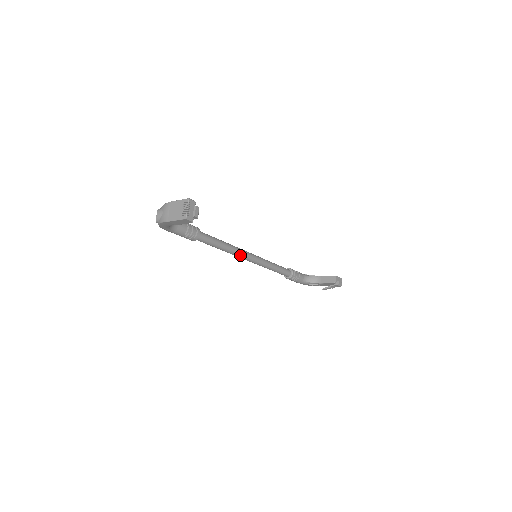
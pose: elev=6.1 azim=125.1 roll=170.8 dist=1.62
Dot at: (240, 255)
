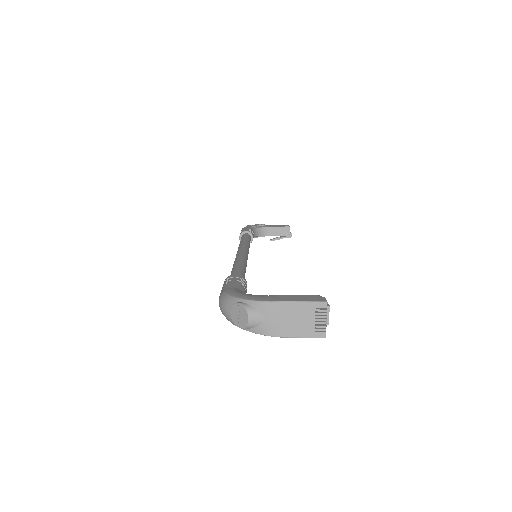
Dot at: occluded
